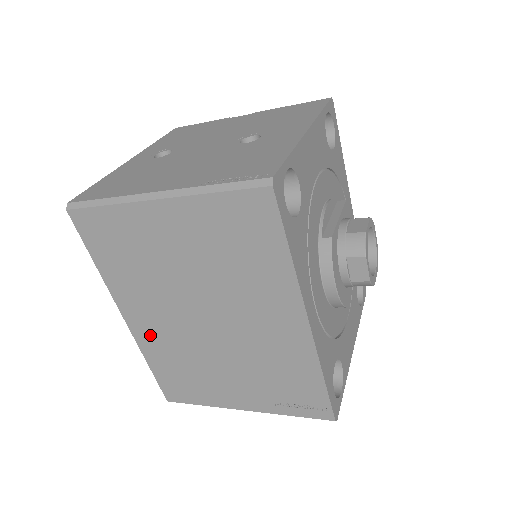
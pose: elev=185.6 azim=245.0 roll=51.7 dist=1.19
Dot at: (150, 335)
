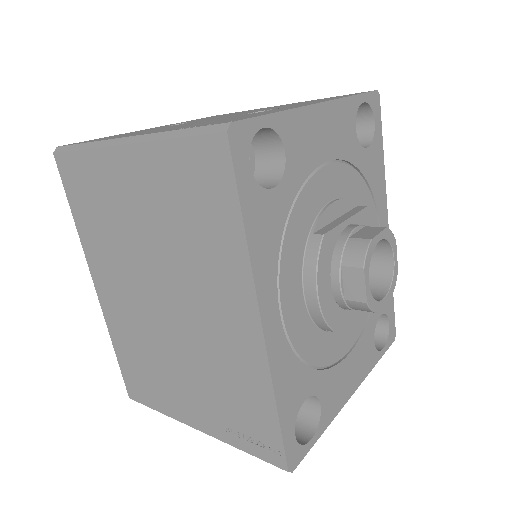
Dot at: (116, 312)
